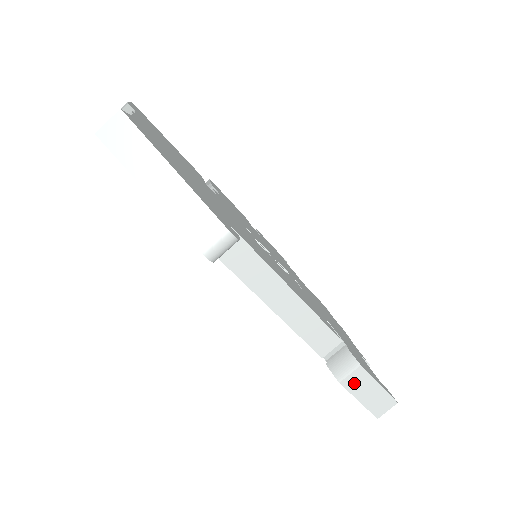
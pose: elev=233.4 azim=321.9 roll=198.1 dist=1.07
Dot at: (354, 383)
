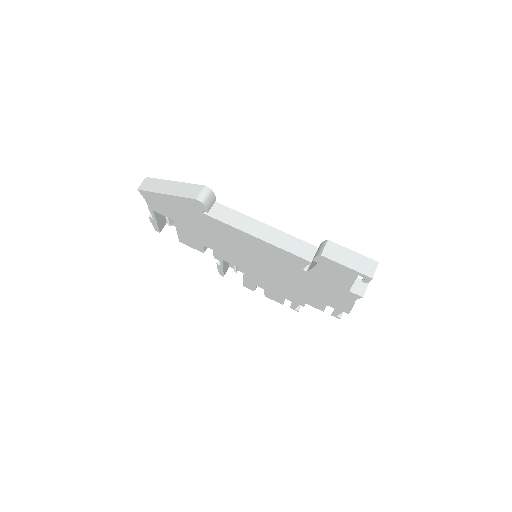
Dot at: (332, 253)
